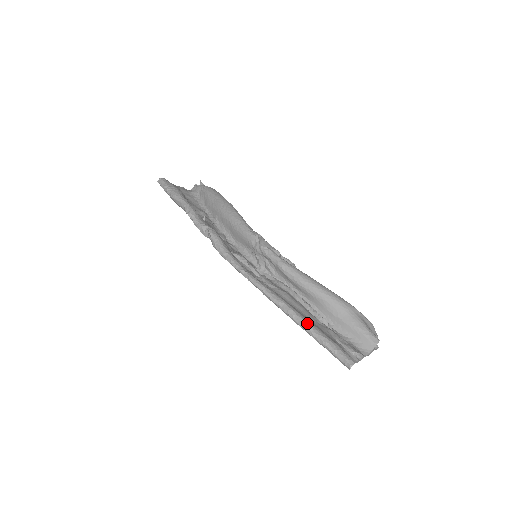
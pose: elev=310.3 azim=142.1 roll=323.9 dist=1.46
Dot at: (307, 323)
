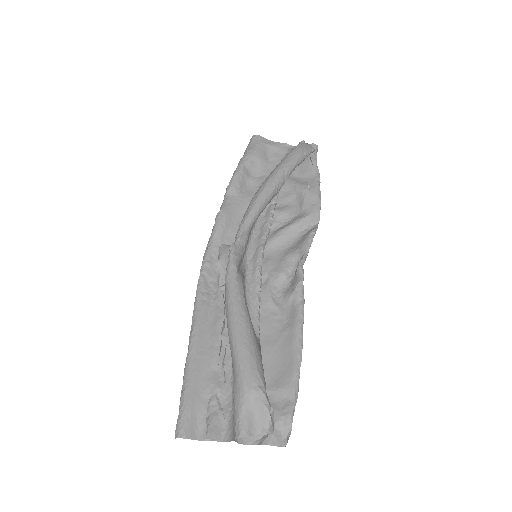
Dot at: (188, 362)
